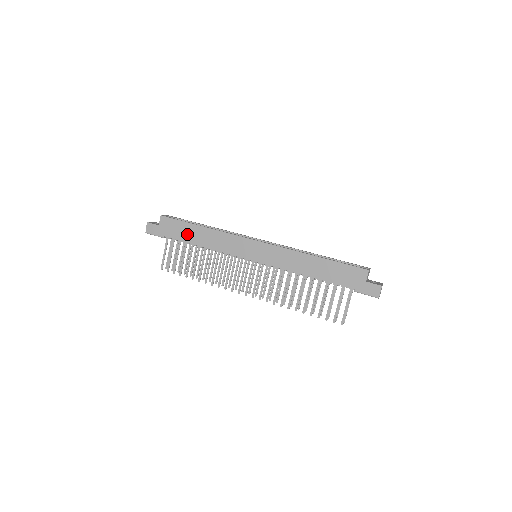
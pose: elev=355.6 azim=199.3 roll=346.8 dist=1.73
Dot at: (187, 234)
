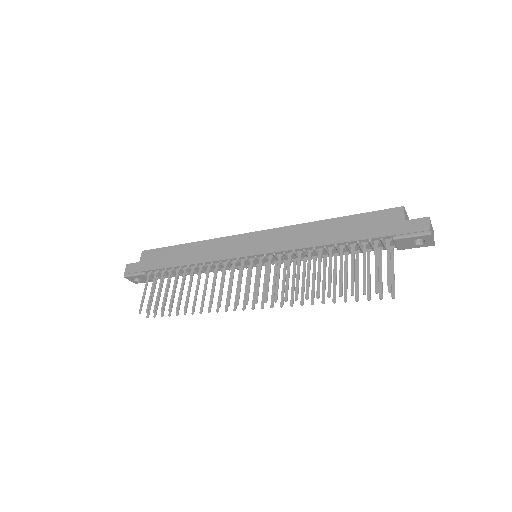
Dot at: (171, 258)
